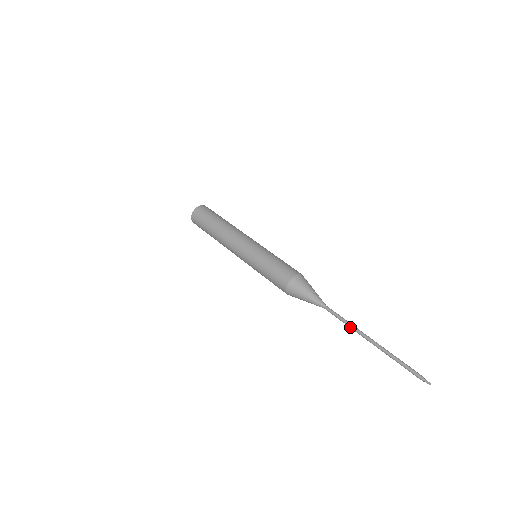
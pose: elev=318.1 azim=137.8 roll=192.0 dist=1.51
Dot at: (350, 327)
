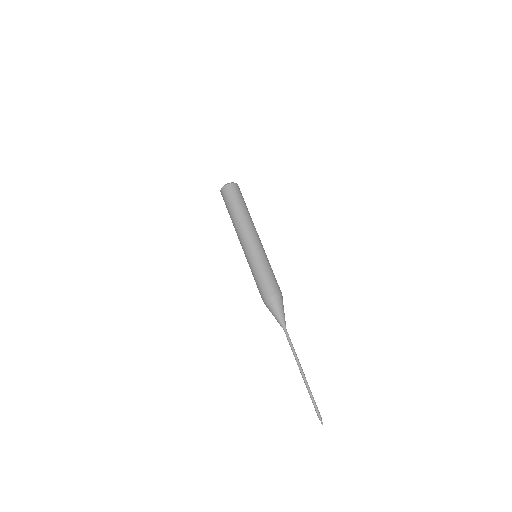
Dot at: (294, 355)
